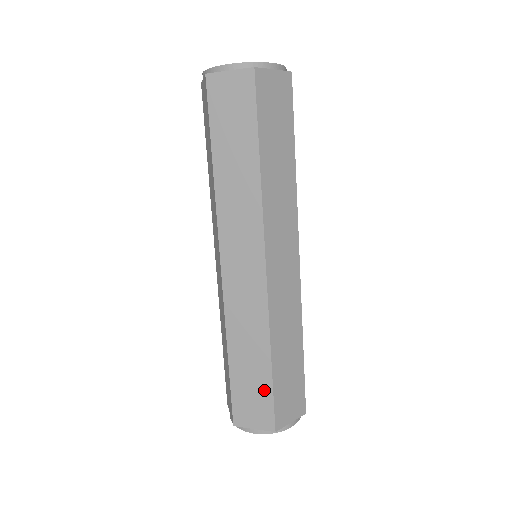
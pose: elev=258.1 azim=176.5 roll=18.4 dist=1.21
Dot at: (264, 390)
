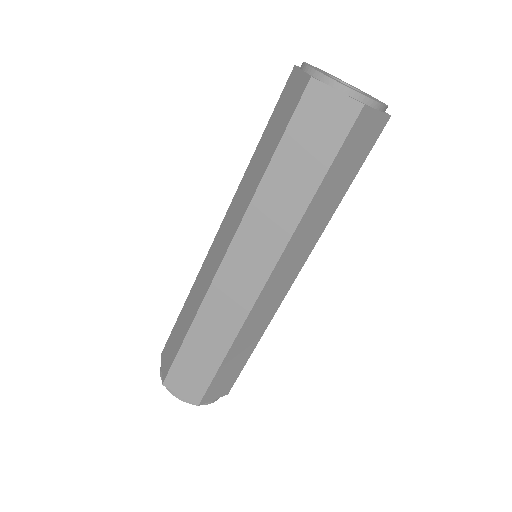
Dot at: (206, 373)
